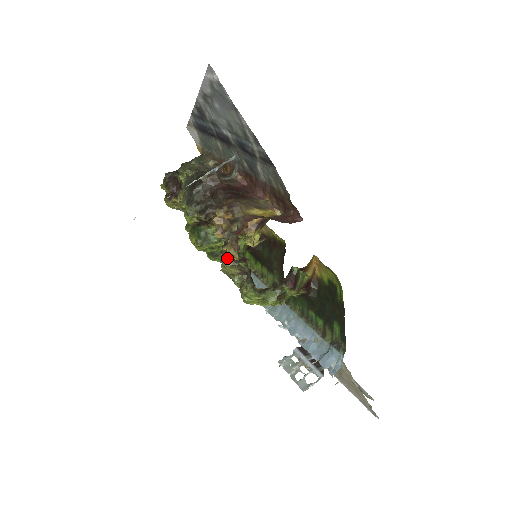
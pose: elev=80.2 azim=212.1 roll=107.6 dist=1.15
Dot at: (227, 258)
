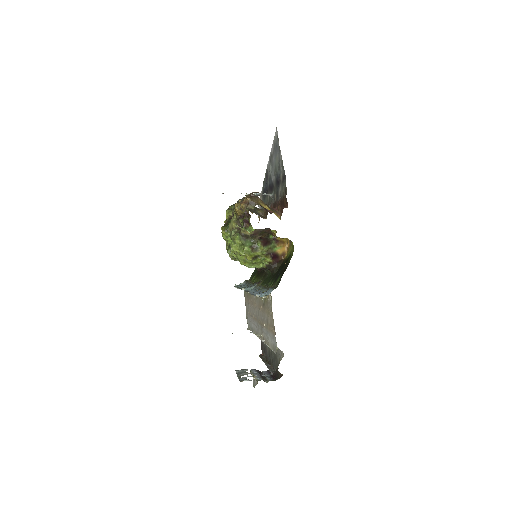
Dot at: occluded
